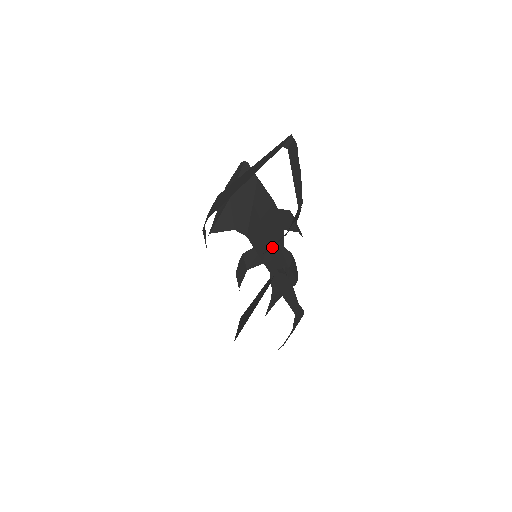
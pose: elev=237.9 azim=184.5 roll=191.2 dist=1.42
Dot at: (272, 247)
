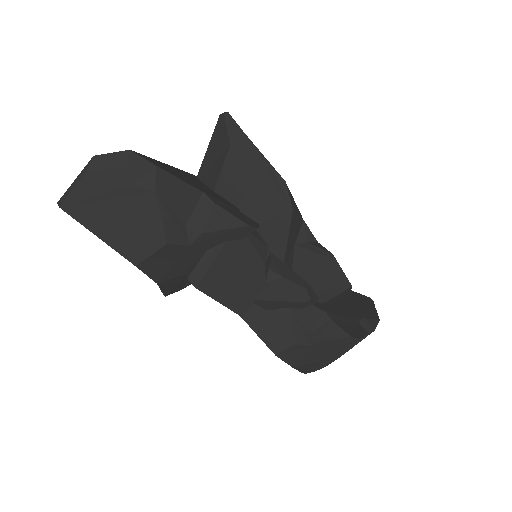
Dot at: (170, 291)
